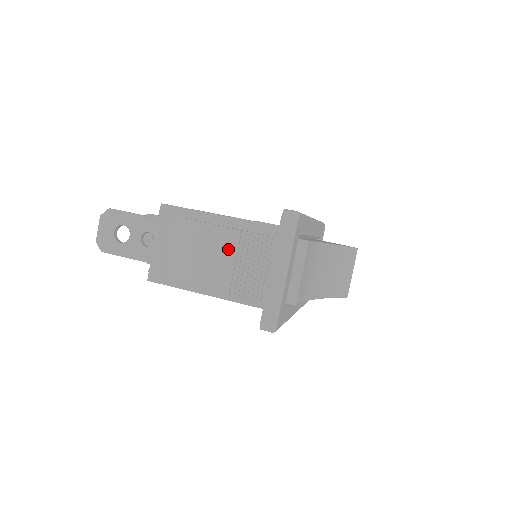
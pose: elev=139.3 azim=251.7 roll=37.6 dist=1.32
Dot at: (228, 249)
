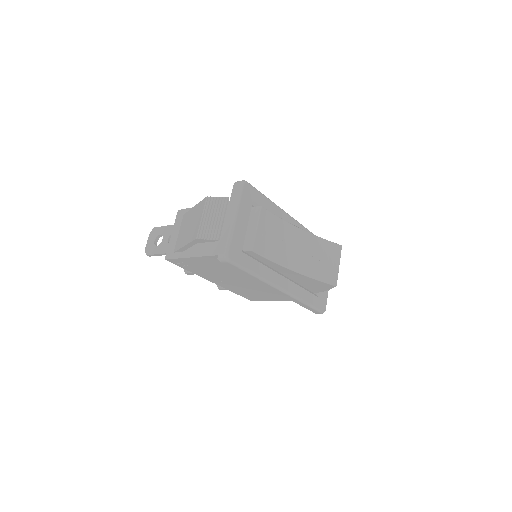
Dot at: (201, 211)
